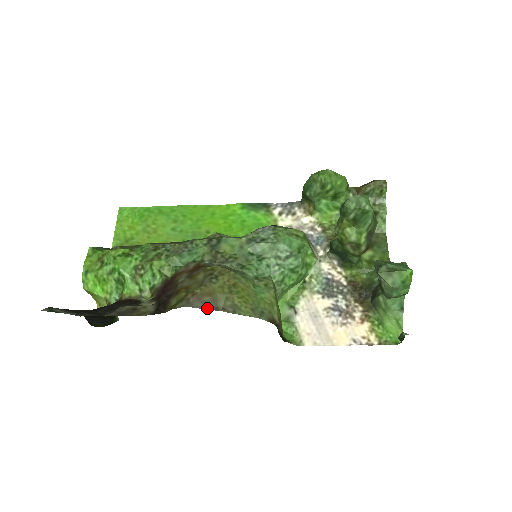
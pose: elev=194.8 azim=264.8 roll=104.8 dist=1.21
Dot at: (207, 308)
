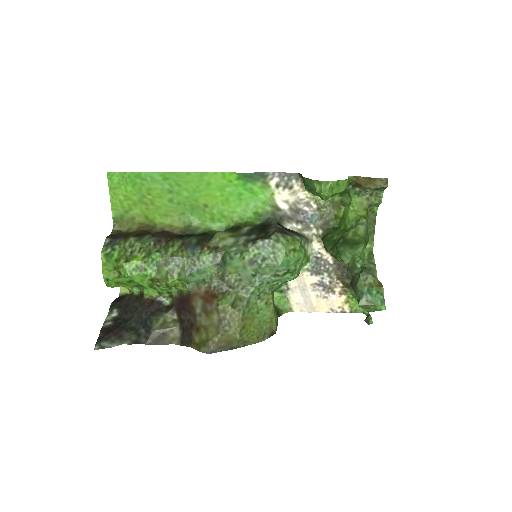
Dot at: (224, 350)
